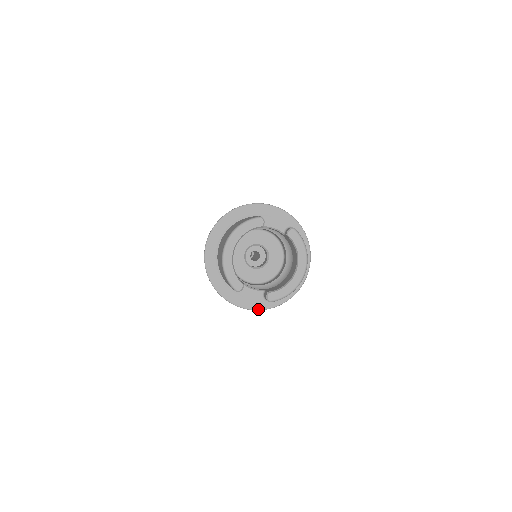
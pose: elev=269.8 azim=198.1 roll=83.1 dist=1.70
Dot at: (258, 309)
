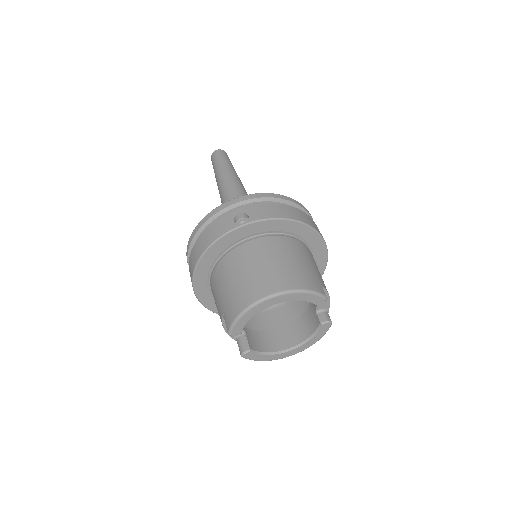
Dot at: (208, 308)
